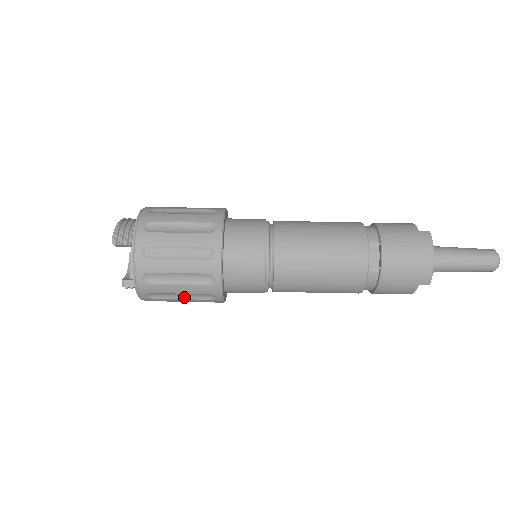
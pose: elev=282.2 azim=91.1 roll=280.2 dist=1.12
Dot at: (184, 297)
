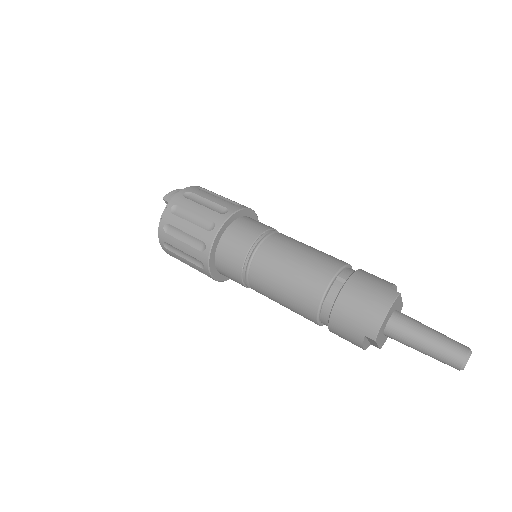
Dot at: (186, 257)
